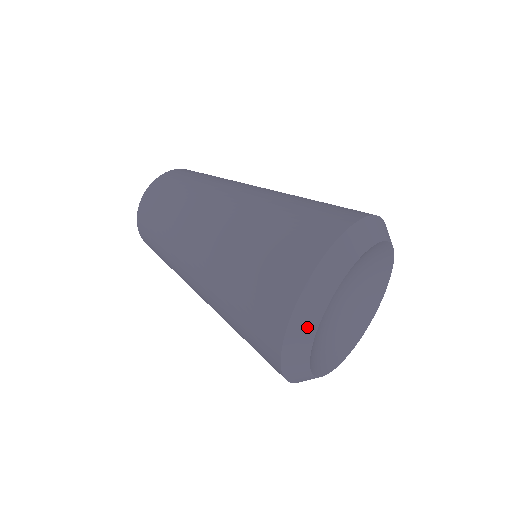
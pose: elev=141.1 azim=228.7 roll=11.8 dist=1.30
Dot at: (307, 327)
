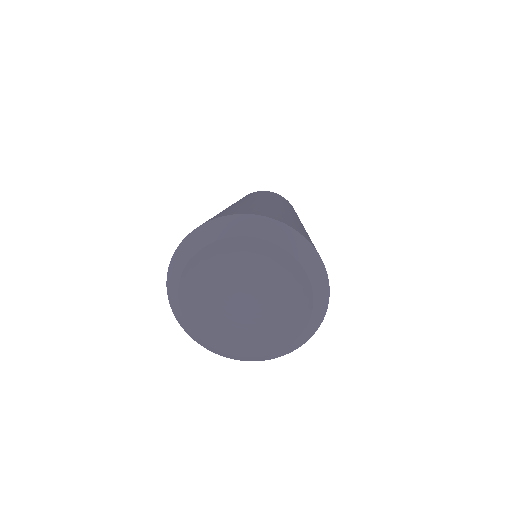
Dot at: (174, 293)
